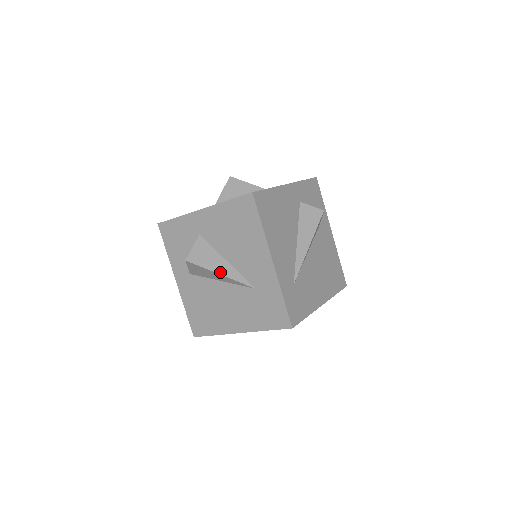
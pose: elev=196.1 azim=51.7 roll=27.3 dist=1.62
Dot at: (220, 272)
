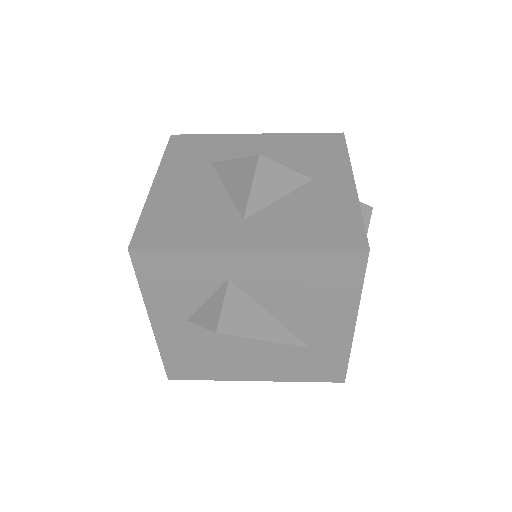
Dot at: (266, 337)
